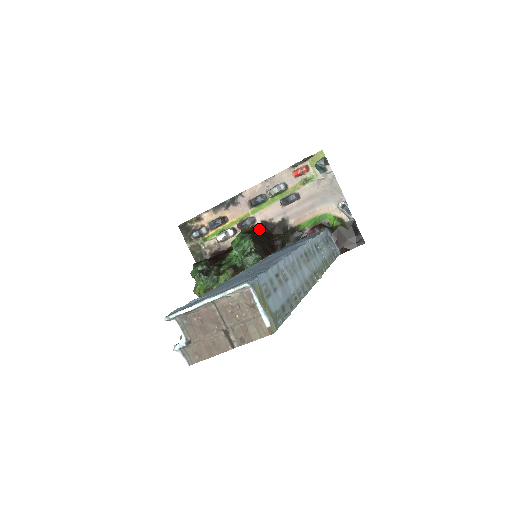
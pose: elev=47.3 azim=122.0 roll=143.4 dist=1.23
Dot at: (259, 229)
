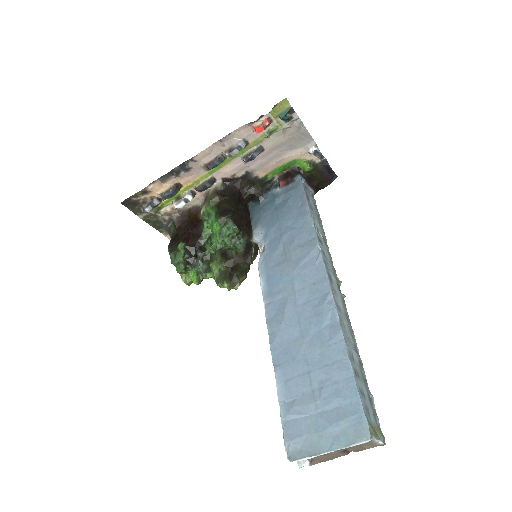
Dot at: (225, 192)
